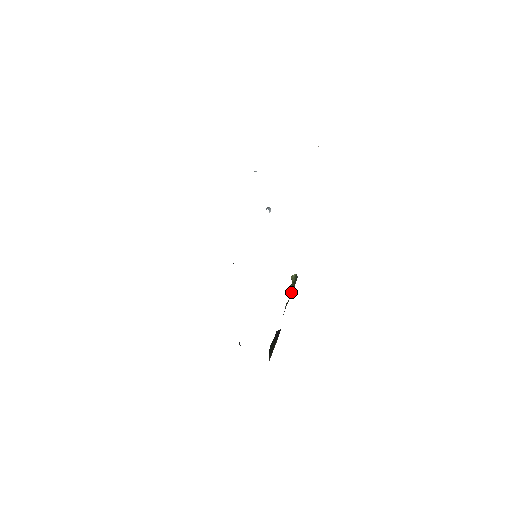
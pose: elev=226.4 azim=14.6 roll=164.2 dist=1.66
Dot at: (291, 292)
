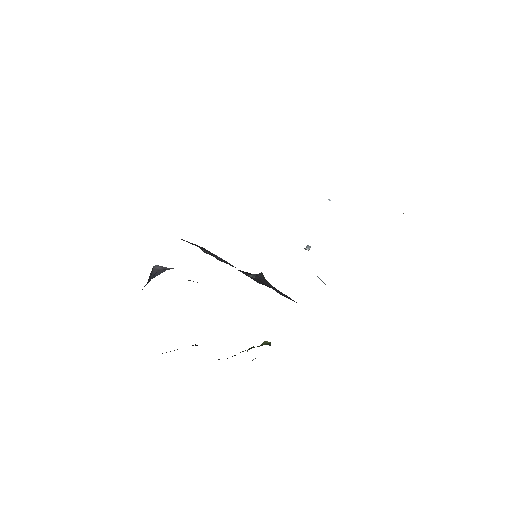
Dot at: occluded
